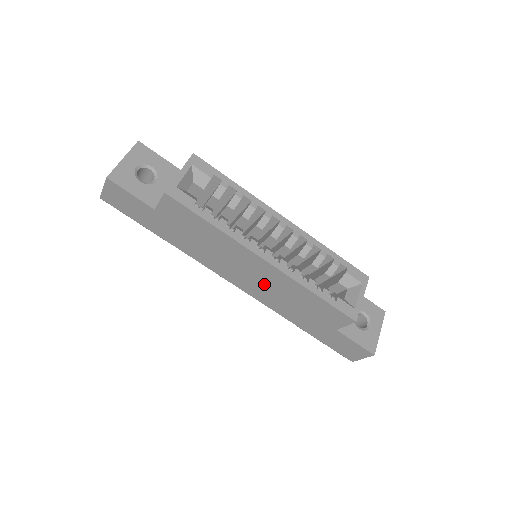
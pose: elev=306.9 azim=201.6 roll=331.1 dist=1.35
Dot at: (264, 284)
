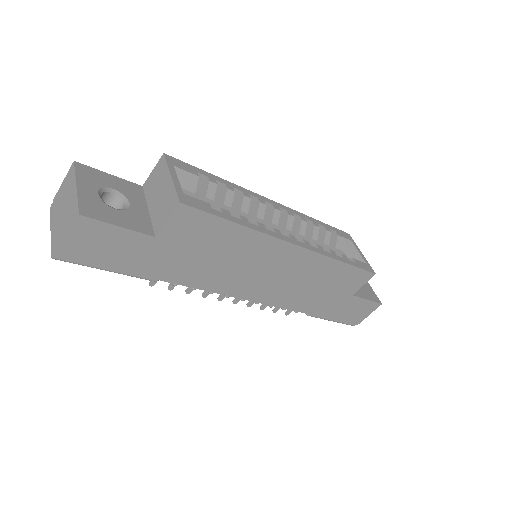
Dot at: (286, 279)
